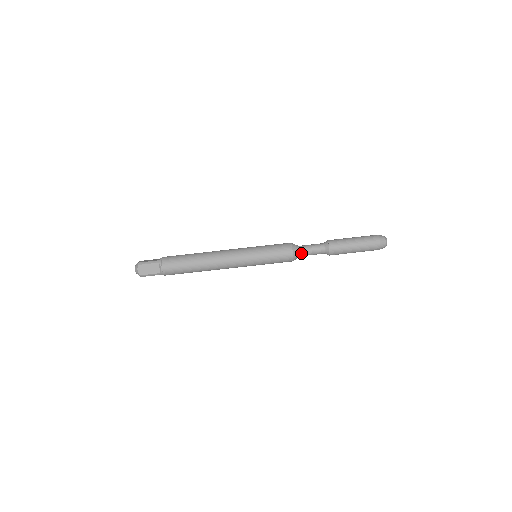
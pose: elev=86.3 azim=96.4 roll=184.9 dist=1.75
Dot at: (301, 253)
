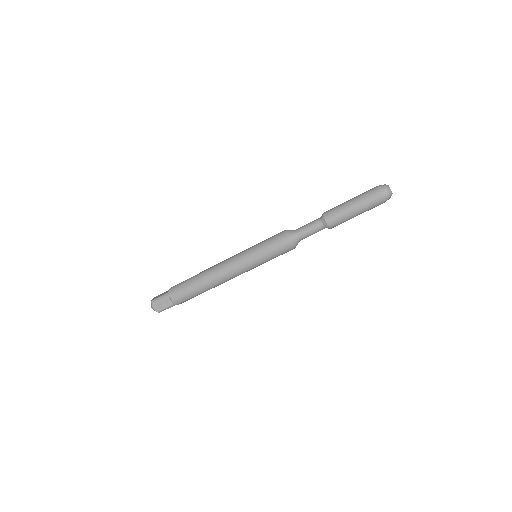
Dot at: (299, 238)
